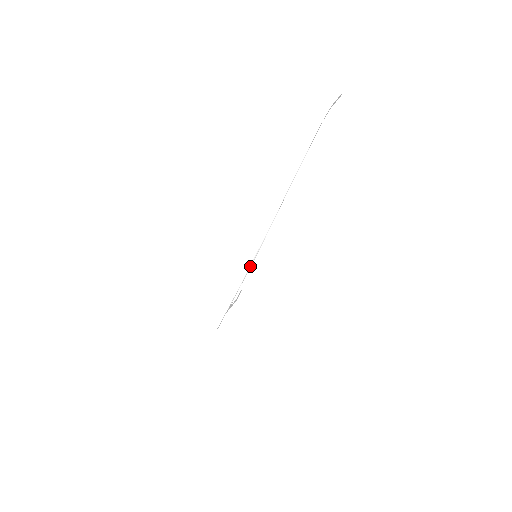
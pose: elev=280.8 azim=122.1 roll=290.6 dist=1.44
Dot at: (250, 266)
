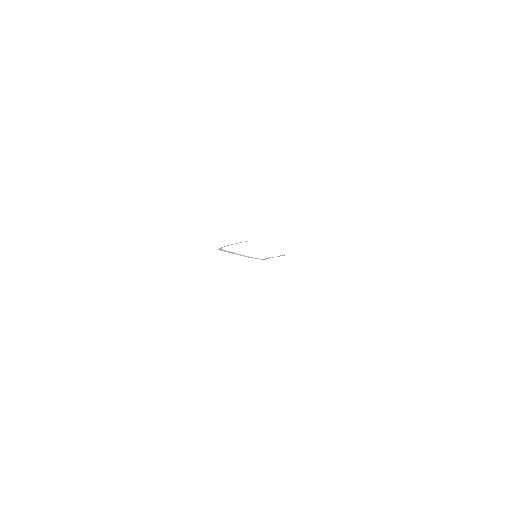
Dot at: occluded
